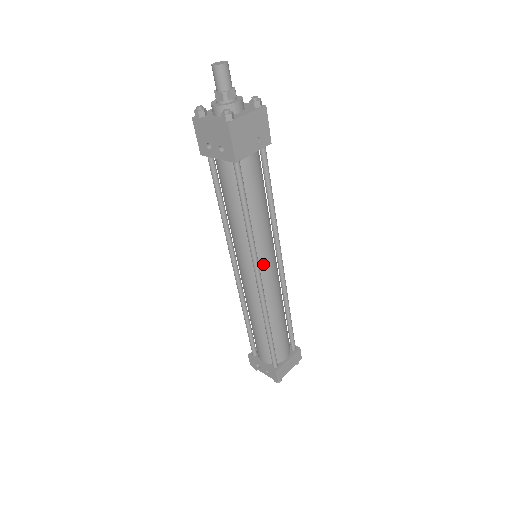
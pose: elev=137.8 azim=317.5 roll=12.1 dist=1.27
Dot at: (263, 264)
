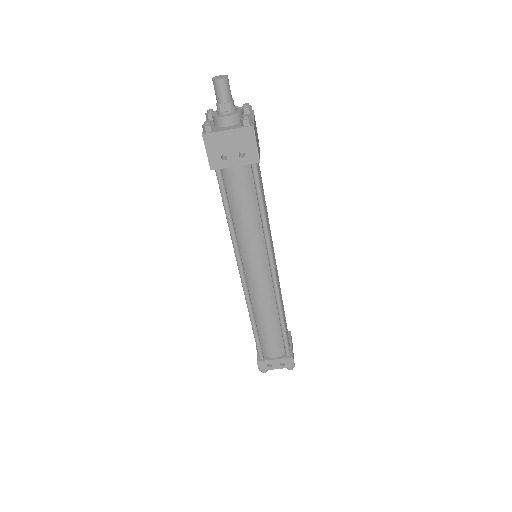
Dot at: occluded
